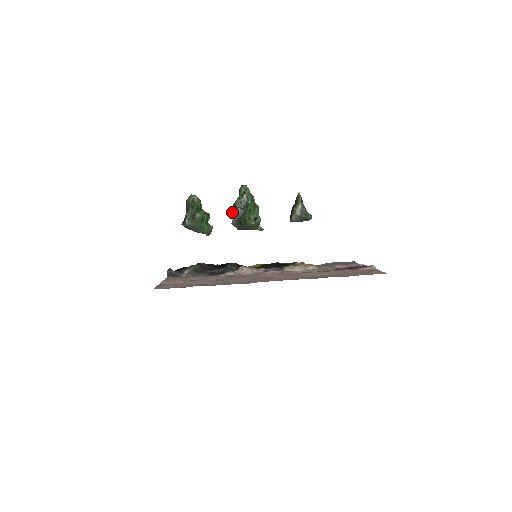
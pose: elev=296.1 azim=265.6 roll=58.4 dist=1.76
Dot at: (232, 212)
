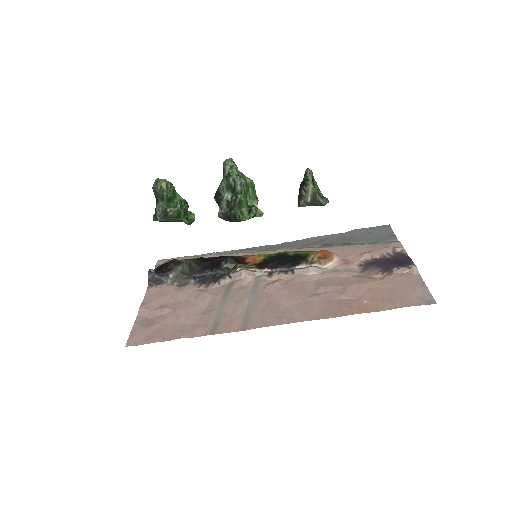
Dot at: (217, 200)
